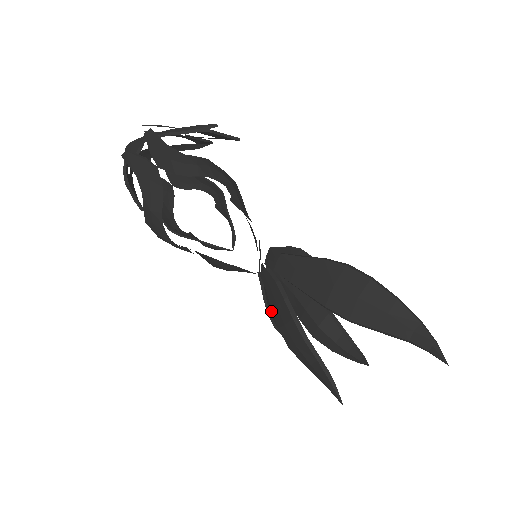
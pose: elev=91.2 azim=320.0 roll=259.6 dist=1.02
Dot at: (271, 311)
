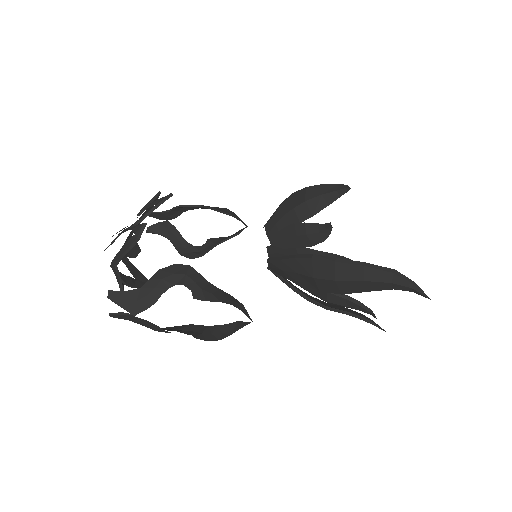
Dot at: occluded
